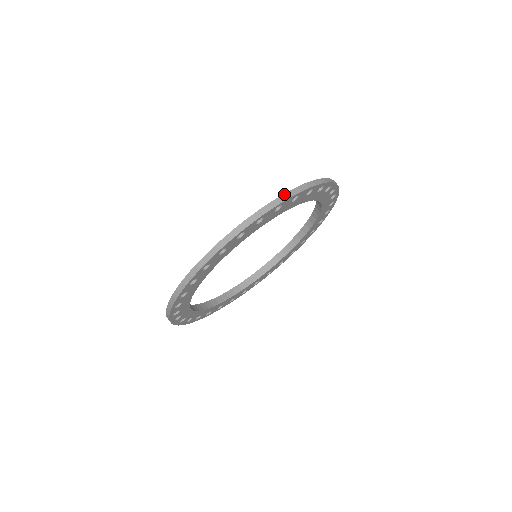
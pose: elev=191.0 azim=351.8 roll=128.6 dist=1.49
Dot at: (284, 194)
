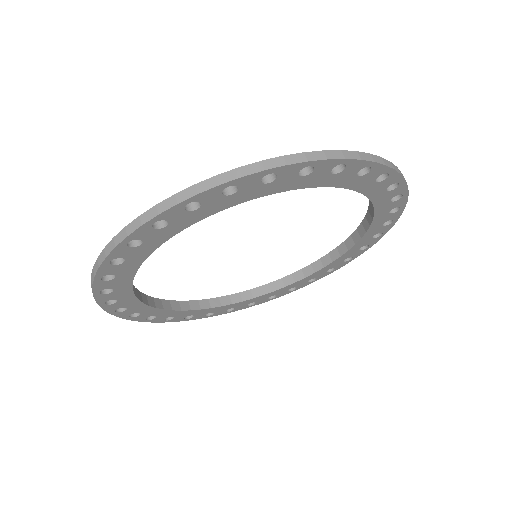
Dot at: occluded
